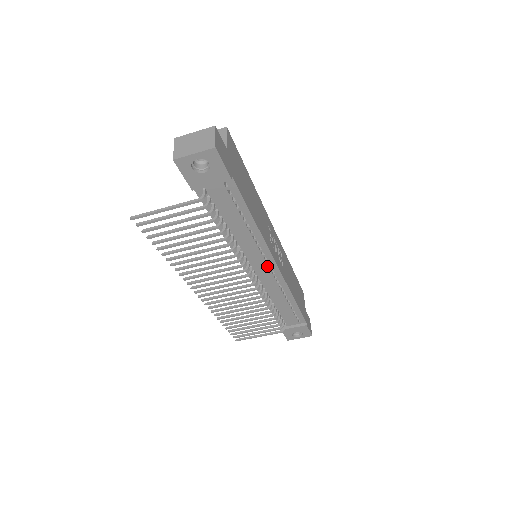
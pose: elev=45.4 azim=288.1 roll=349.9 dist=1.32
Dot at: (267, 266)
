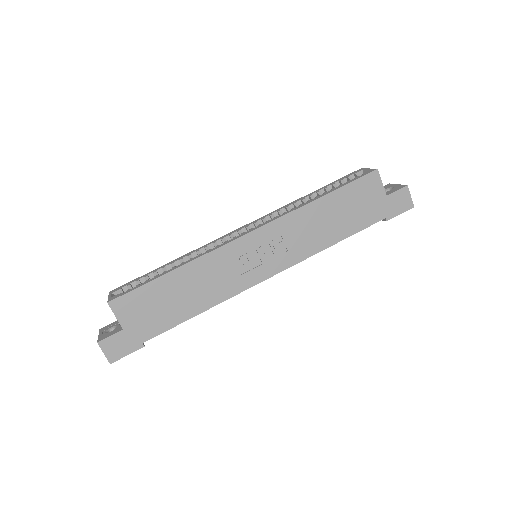
Dot at: occluded
